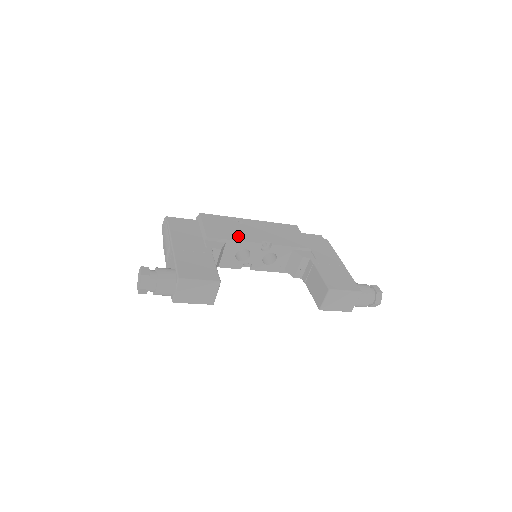
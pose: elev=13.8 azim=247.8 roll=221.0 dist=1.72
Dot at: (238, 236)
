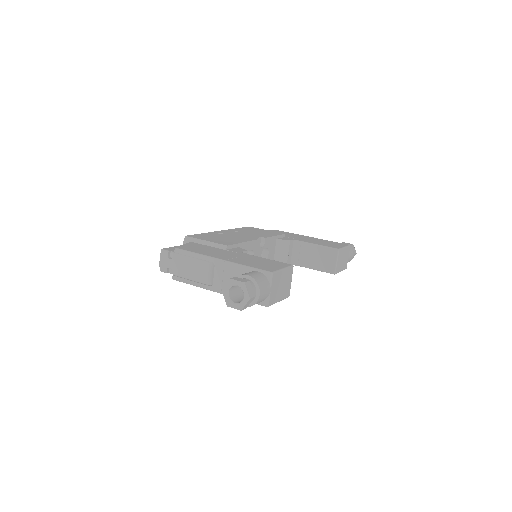
Dot at: (240, 240)
